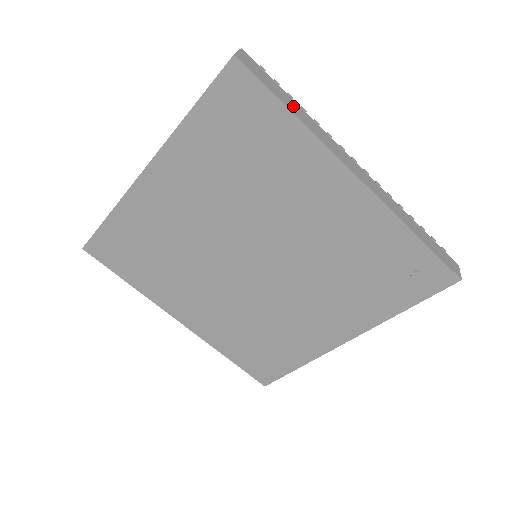
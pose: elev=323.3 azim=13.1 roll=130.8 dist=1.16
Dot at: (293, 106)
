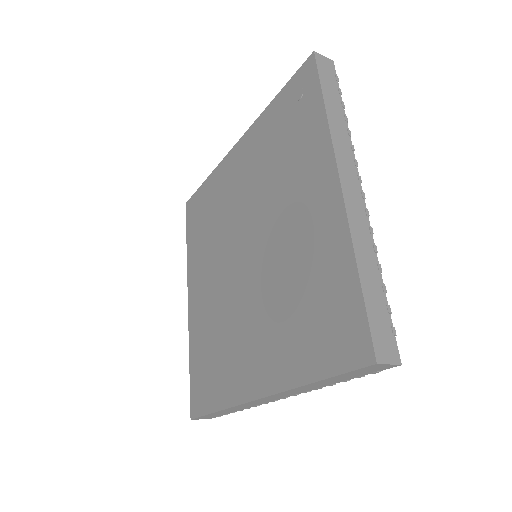
Dot at: occluded
